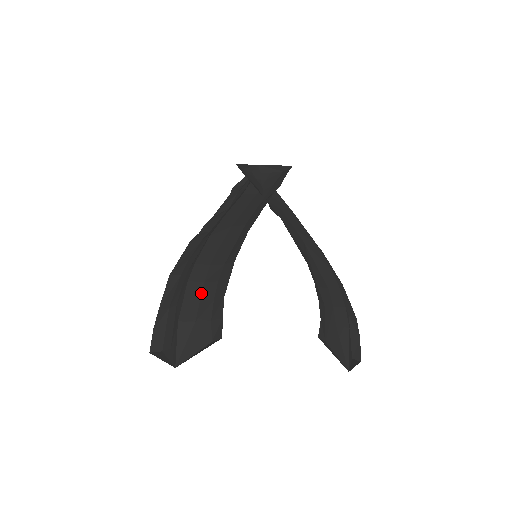
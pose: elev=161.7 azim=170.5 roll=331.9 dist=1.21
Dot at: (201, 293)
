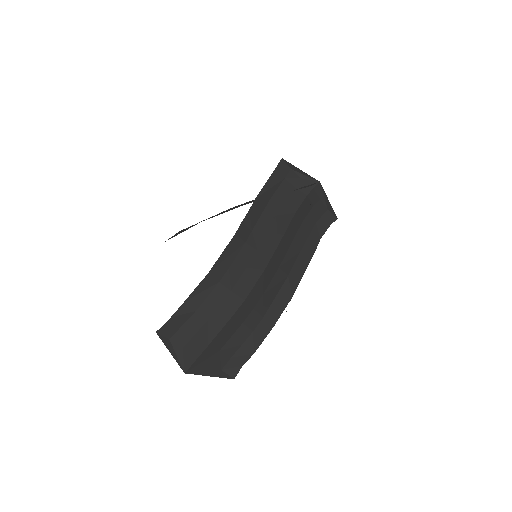
Dot at: (236, 331)
